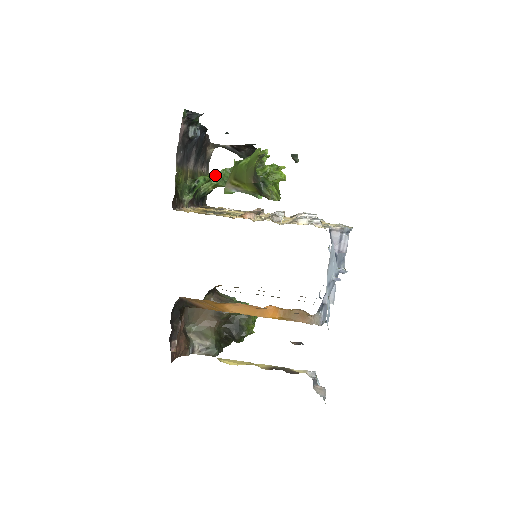
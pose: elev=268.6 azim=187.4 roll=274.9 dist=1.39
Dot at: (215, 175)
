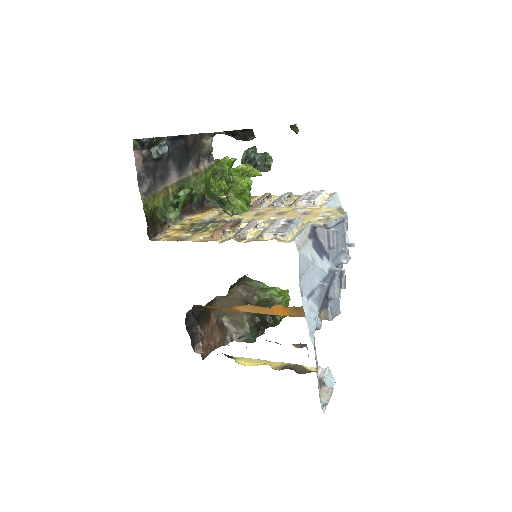
Dot at: occluded
